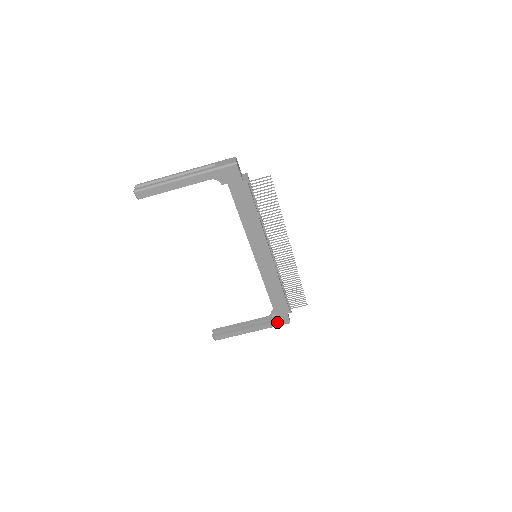
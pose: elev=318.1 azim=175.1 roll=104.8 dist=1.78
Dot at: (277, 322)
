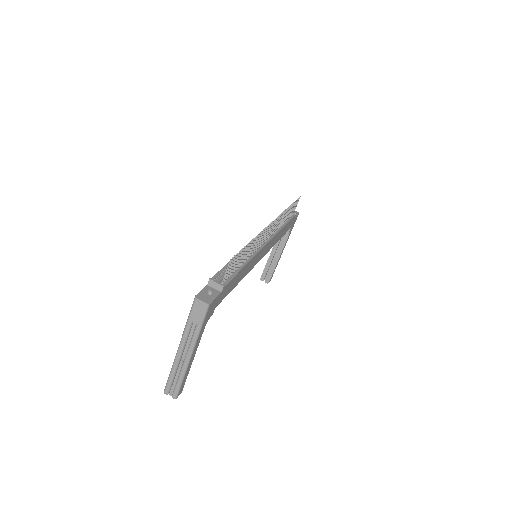
Dot at: (292, 226)
